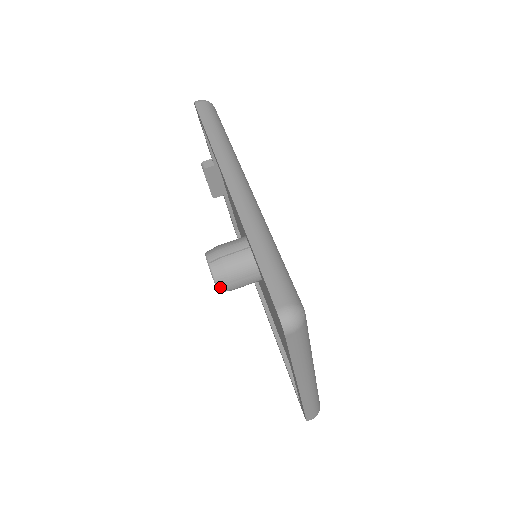
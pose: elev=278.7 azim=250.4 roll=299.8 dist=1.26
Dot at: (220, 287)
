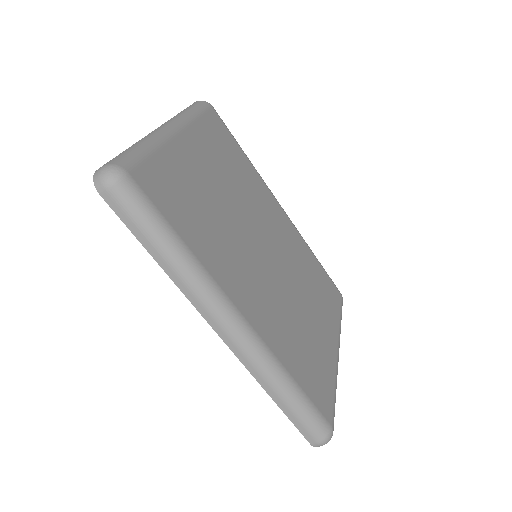
Dot at: occluded
